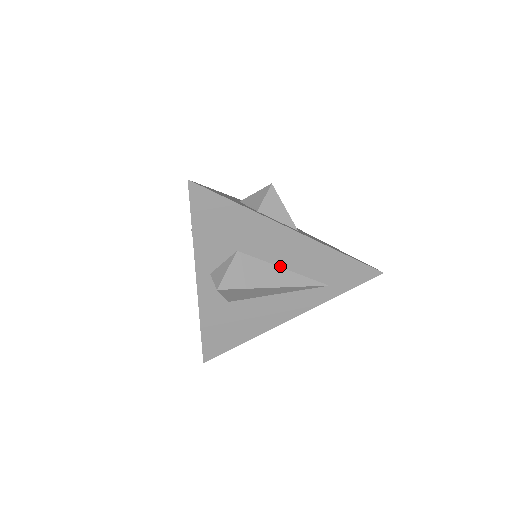
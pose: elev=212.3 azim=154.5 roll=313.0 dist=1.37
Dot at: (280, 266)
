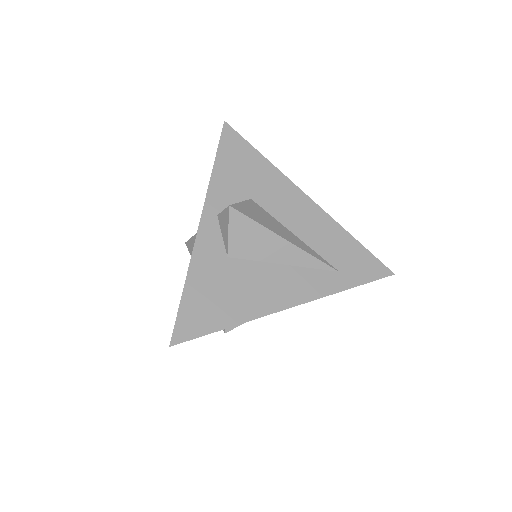
Dot at: (290, 231)
